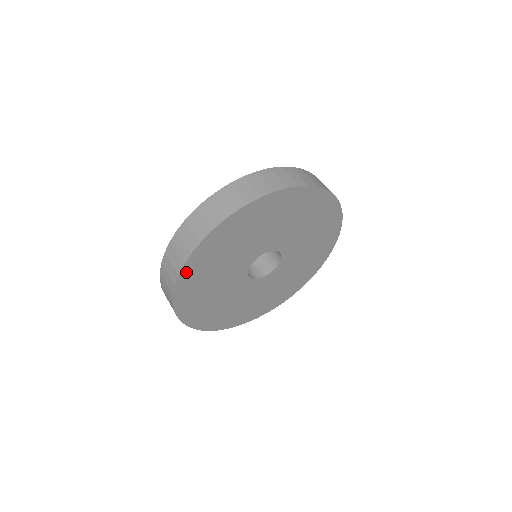
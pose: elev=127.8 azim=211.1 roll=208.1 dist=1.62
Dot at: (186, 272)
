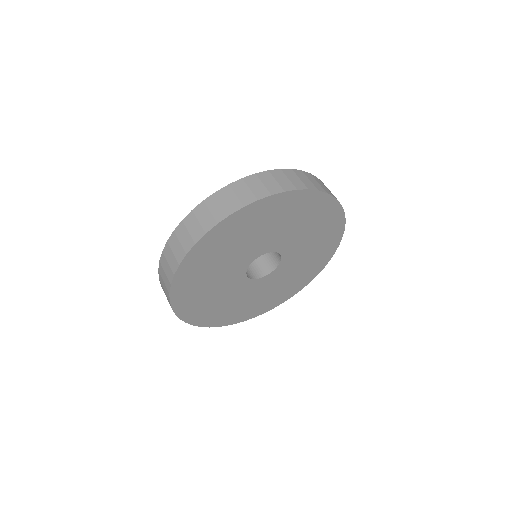
Dot at: (194, 252)
